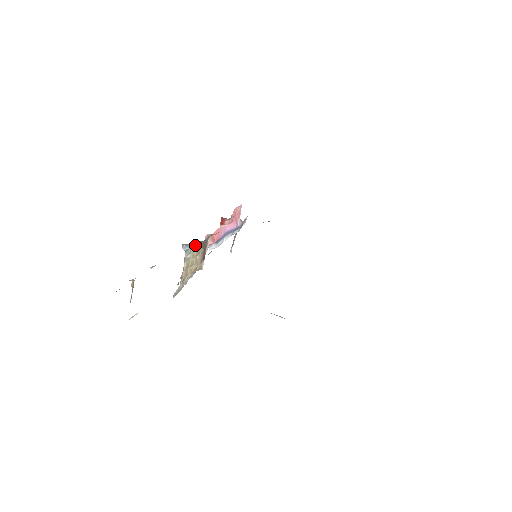
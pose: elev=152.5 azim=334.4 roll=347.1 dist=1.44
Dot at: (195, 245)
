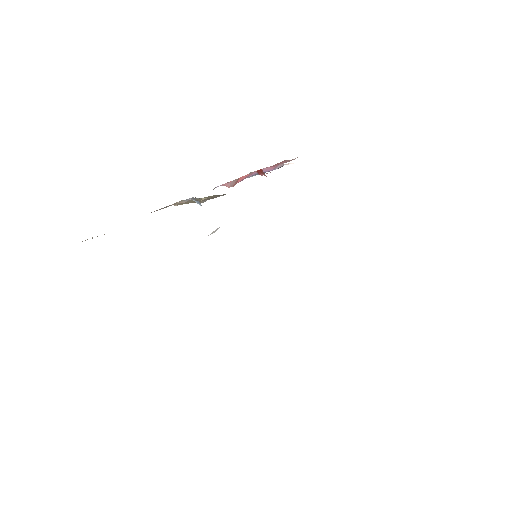
Dot at: occluded
